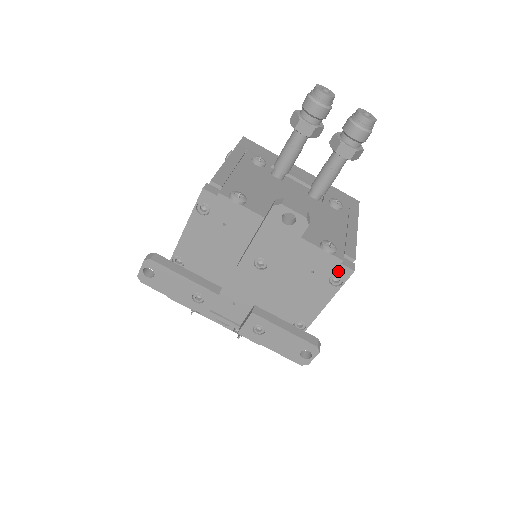
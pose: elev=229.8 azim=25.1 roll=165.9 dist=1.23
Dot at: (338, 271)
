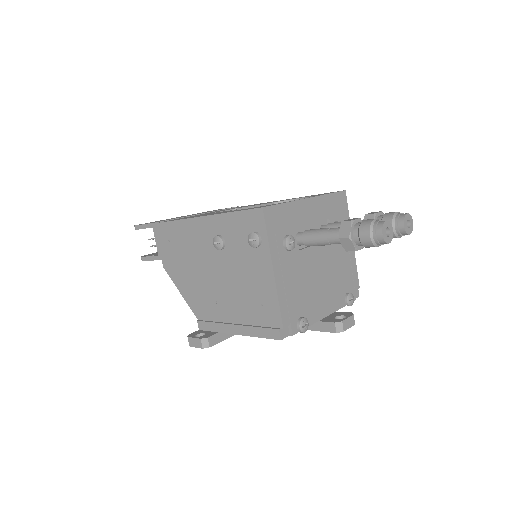
Dot at: occluded
